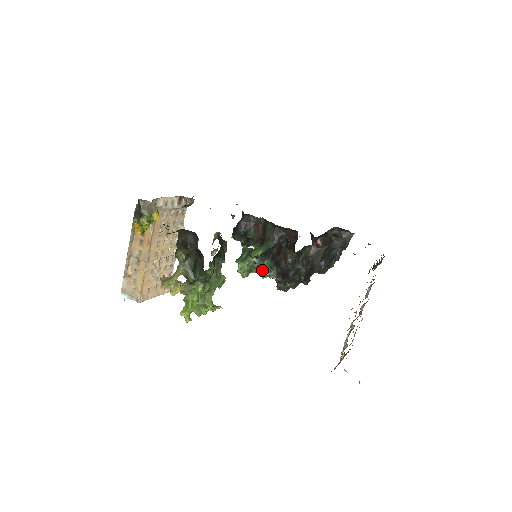
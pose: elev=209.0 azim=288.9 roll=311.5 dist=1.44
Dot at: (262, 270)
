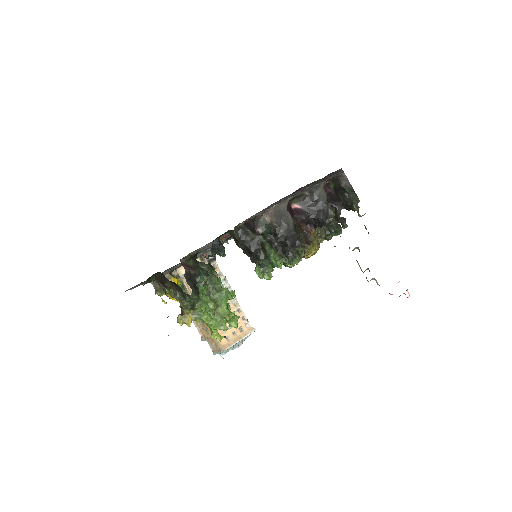
Dot at: (273, 263)
